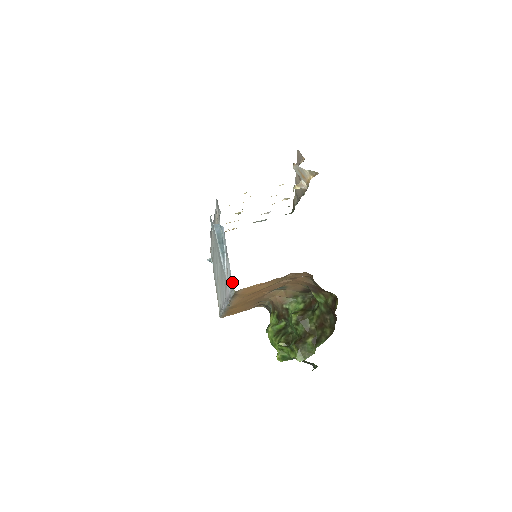
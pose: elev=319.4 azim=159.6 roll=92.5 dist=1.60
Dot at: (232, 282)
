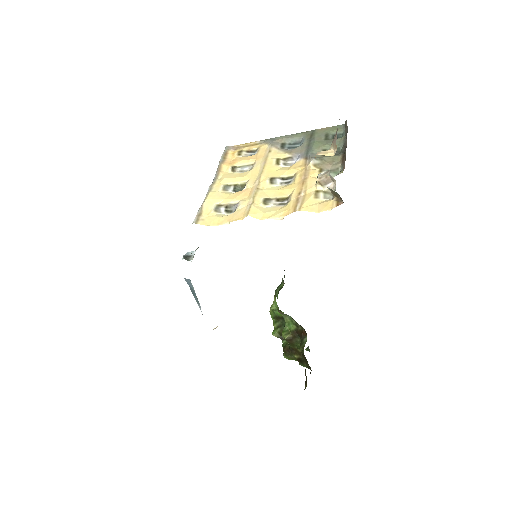
Dot at: occluded
